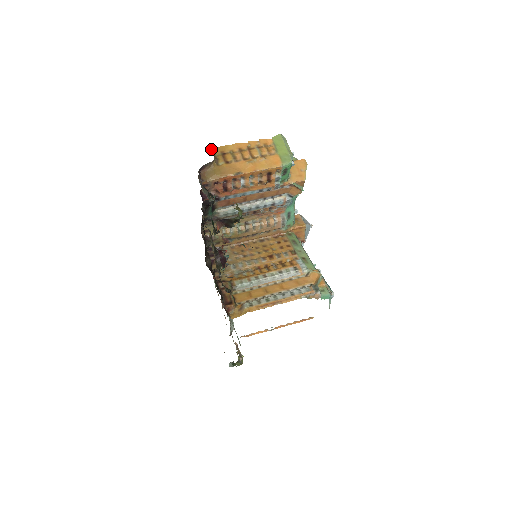
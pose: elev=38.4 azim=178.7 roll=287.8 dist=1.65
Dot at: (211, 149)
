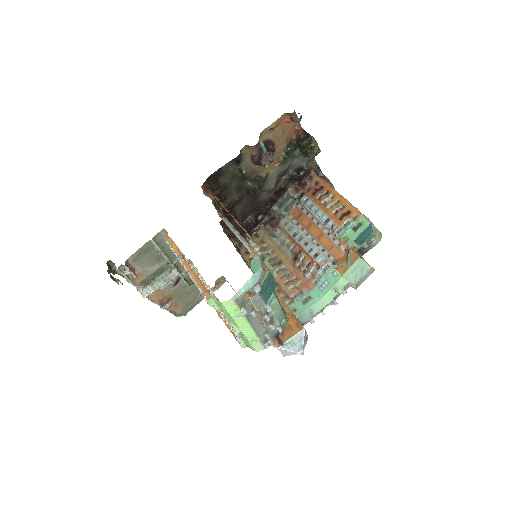
Dot at: occluded
